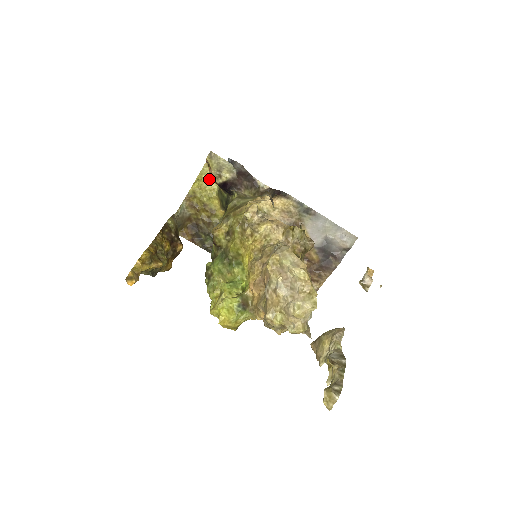
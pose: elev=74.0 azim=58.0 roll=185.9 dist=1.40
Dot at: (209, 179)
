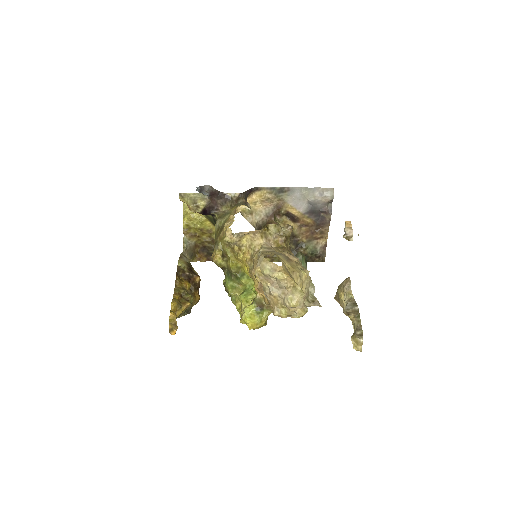
Dot at: occluded
